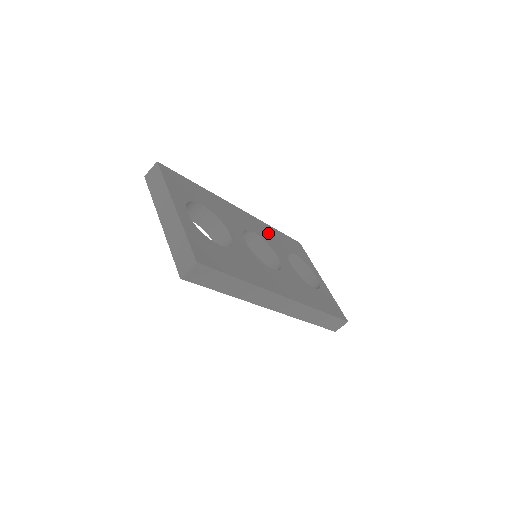
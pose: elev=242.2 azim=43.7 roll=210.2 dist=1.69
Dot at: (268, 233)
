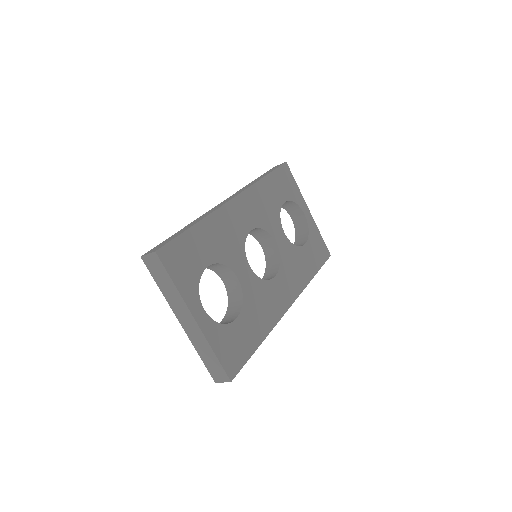
Dot at: (261, 203)
